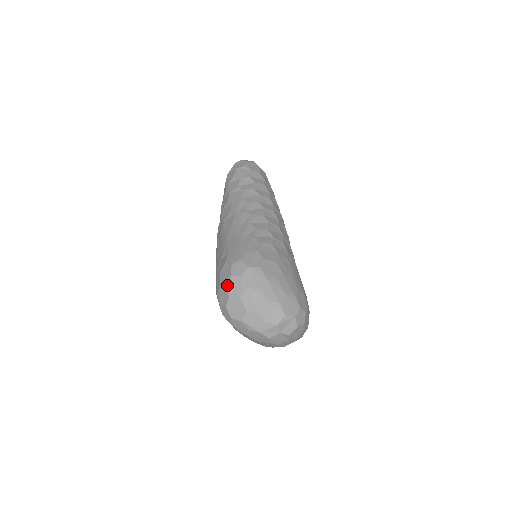
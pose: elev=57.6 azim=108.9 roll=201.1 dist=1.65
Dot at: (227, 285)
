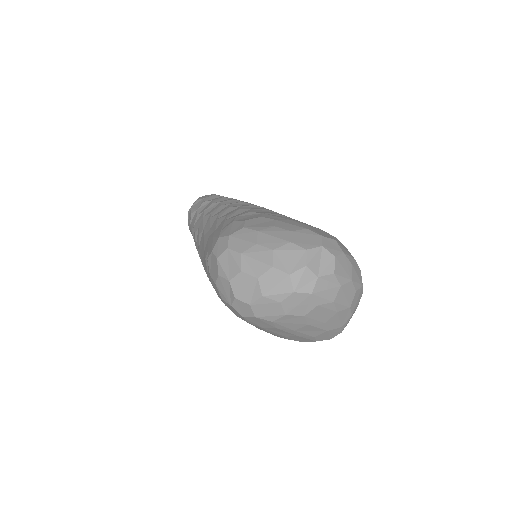
Dot at: (220, 273)
